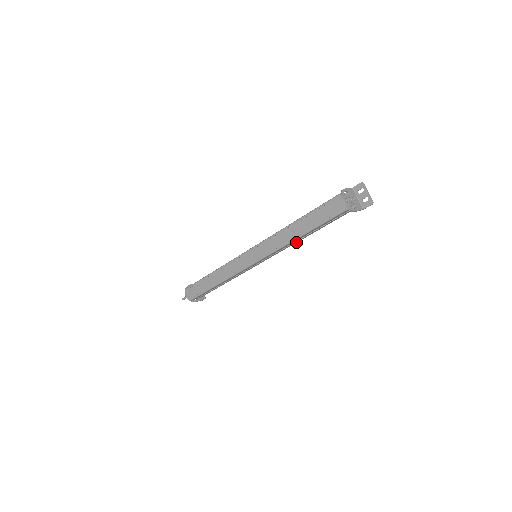
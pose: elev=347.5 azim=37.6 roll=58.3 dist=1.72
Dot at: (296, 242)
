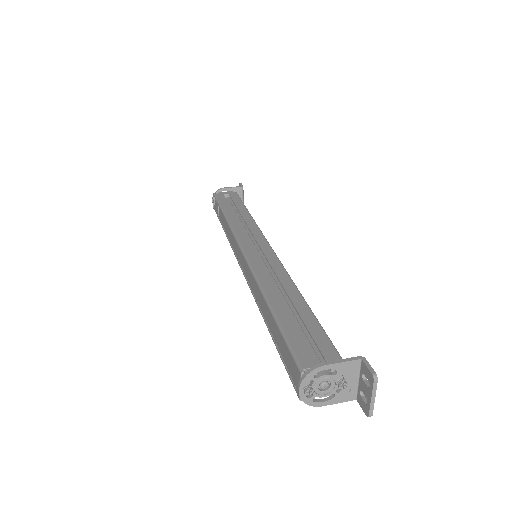
Dot at: occluded
